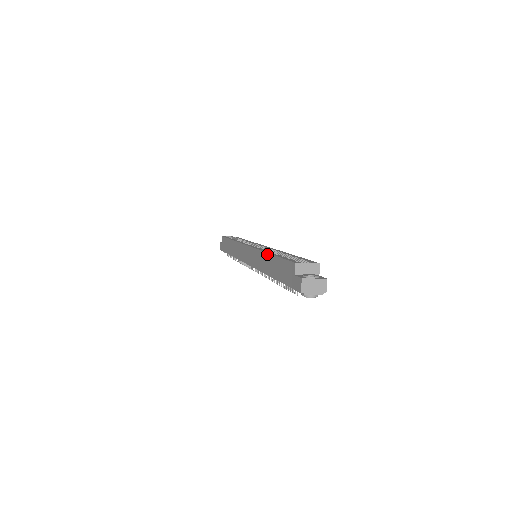
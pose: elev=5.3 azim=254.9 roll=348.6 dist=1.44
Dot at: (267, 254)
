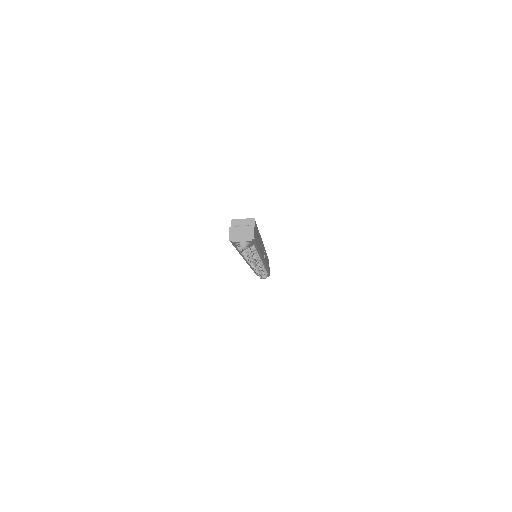
Dot at: occluded
